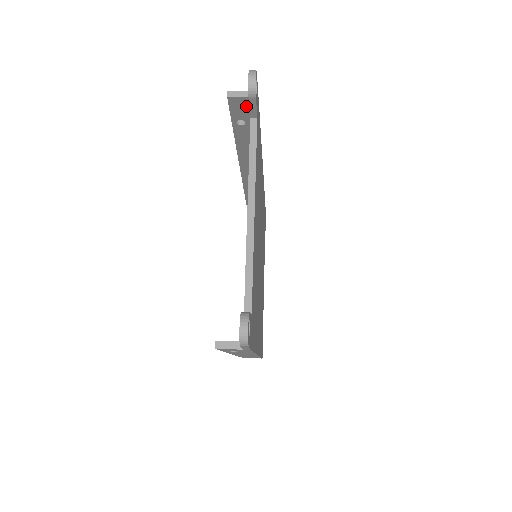
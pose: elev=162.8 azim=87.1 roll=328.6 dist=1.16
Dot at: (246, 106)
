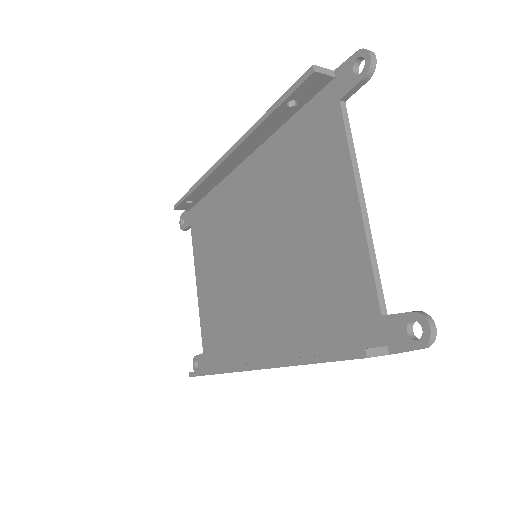
Dot at: (318, 86)
